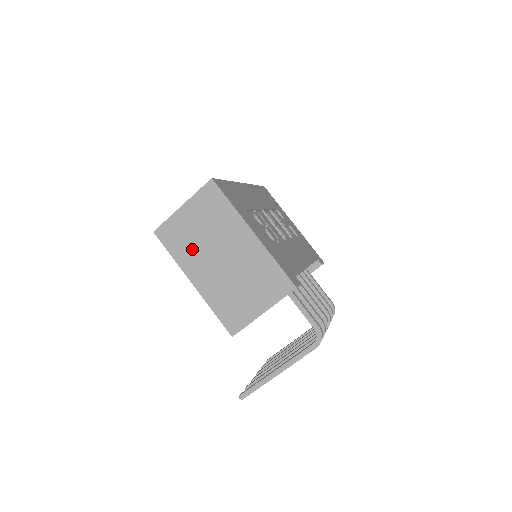
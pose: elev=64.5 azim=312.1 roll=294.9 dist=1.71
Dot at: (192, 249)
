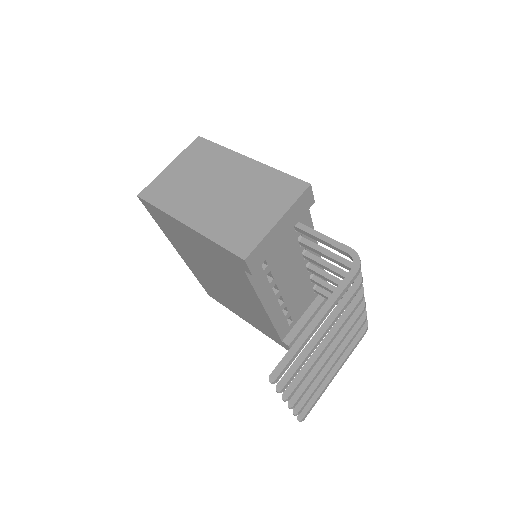
Dot at: (183, 194)
